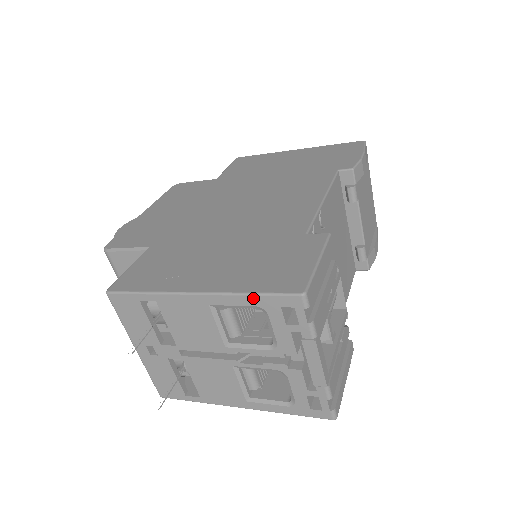
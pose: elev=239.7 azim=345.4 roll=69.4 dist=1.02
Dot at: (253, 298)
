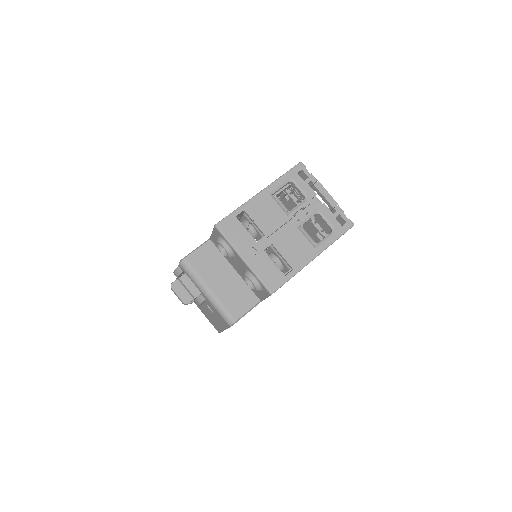
Dot at: (285, 176)
